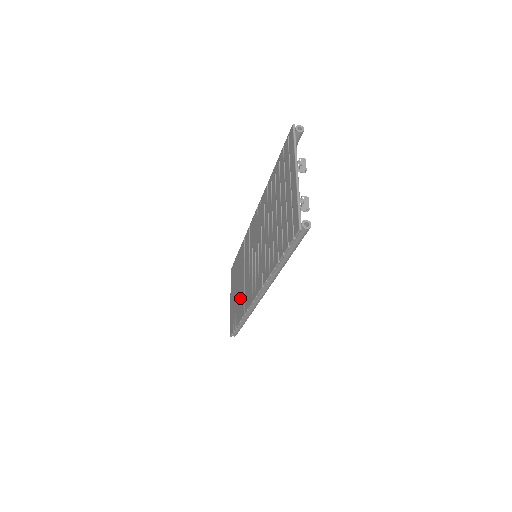
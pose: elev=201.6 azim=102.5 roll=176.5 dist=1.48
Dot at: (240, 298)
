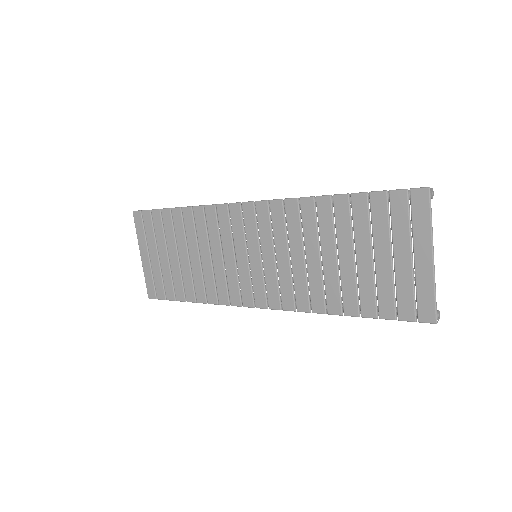
Dot at: (194, 277)
